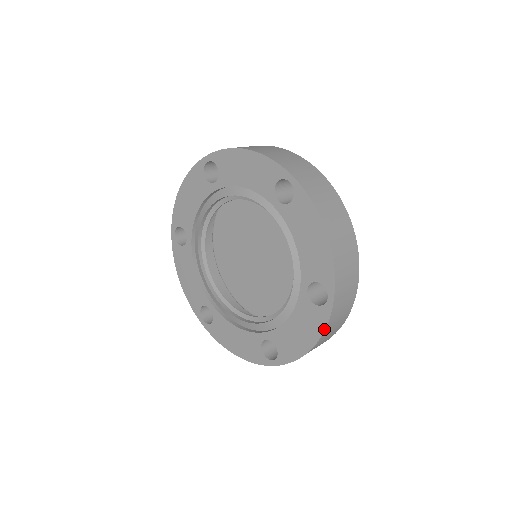
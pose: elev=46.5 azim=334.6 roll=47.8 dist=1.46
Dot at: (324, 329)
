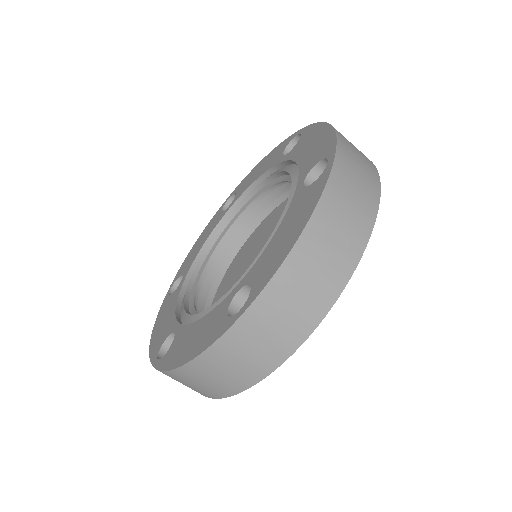
Dot at: (321, 193)
